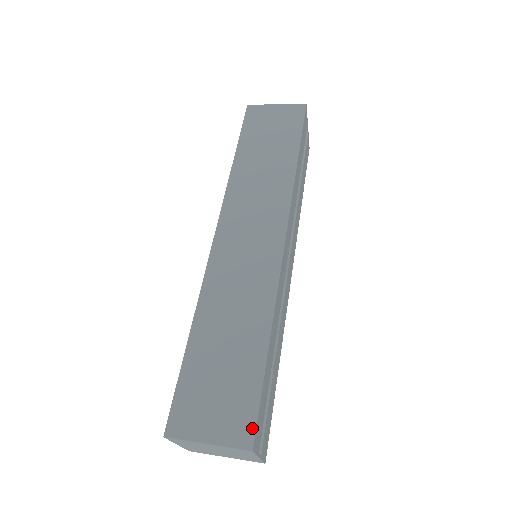
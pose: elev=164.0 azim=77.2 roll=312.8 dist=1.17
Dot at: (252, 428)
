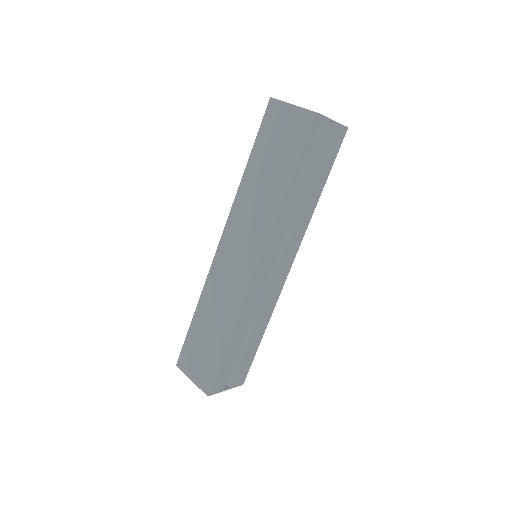
Dot at: (210, 385)
